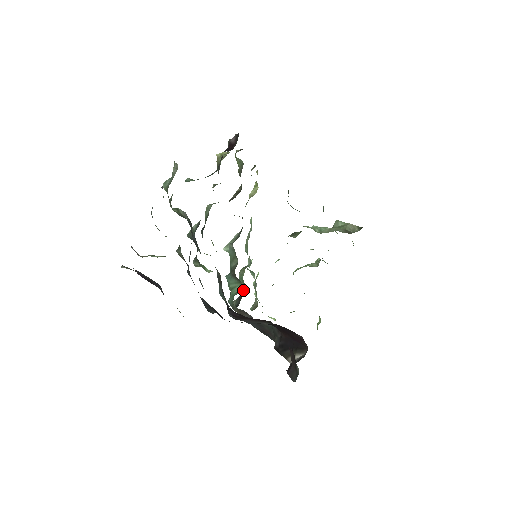
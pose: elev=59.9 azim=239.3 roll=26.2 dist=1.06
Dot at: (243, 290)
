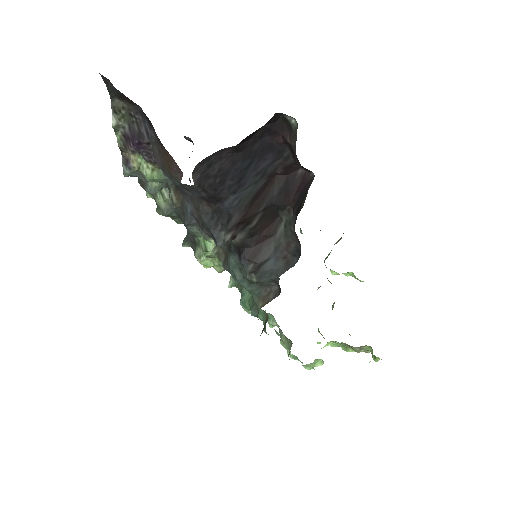
Dot at: (266, 321)
